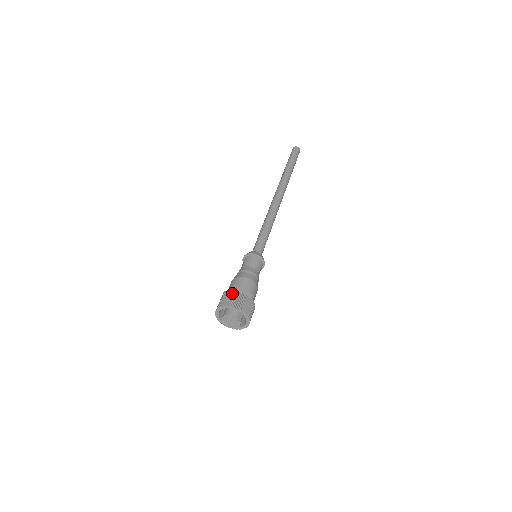
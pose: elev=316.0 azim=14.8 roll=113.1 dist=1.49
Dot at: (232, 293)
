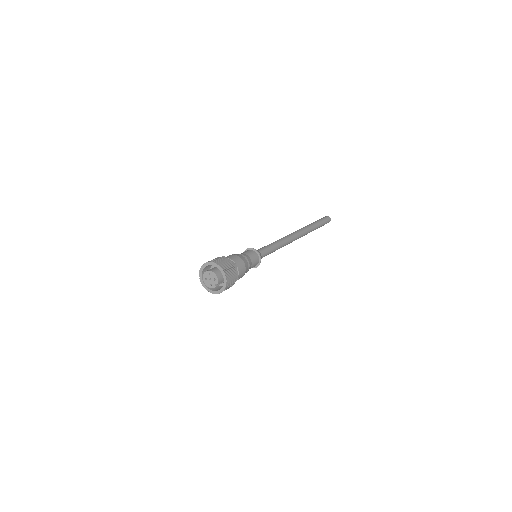
Dot at: (231, 264)
